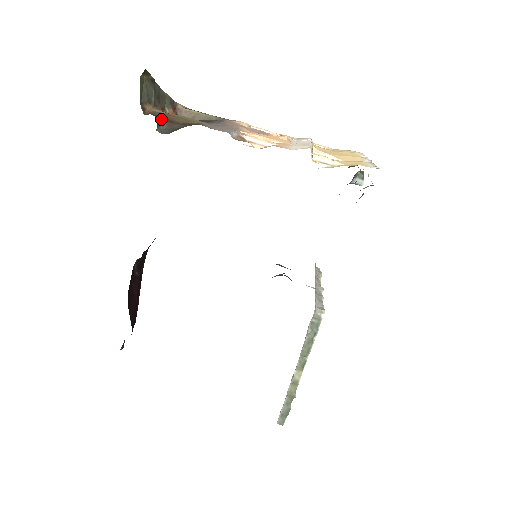
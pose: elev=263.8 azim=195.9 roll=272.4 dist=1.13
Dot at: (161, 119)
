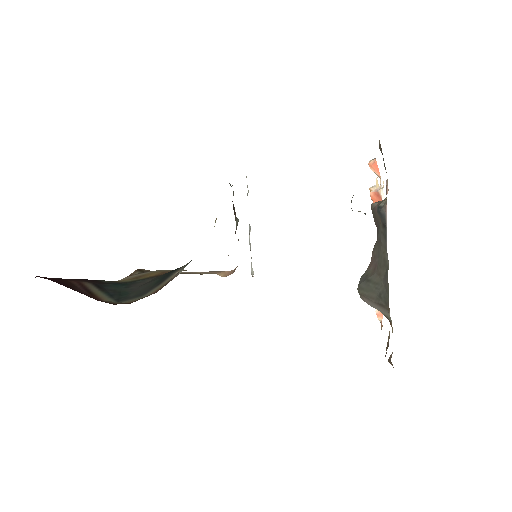
Dot at: occluded
